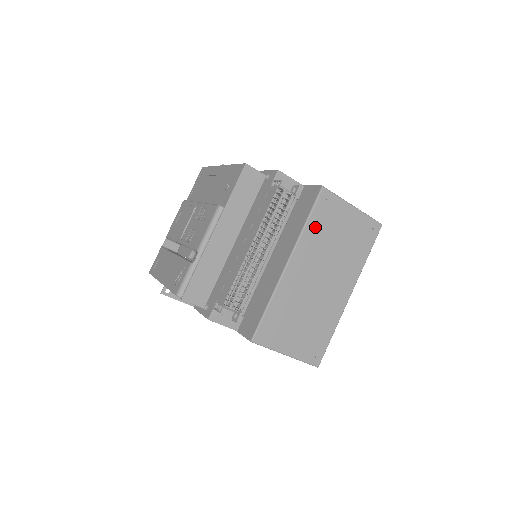
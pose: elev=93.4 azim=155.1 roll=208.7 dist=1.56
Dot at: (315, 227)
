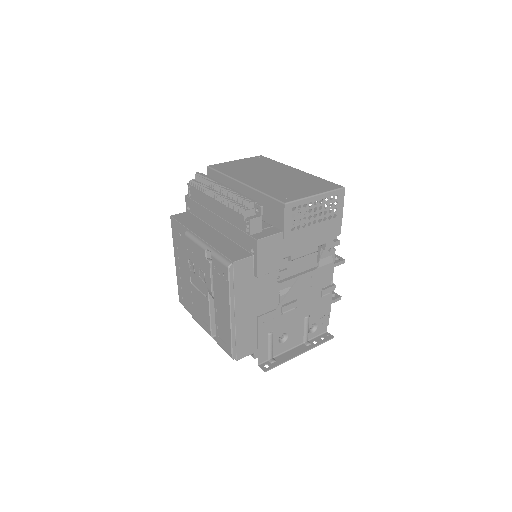
Dot at: (230, 172)
